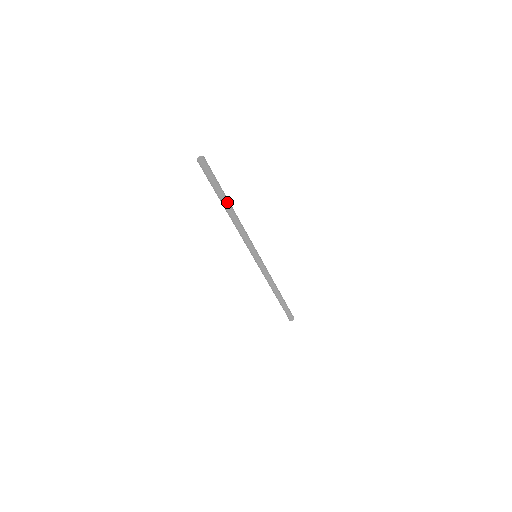
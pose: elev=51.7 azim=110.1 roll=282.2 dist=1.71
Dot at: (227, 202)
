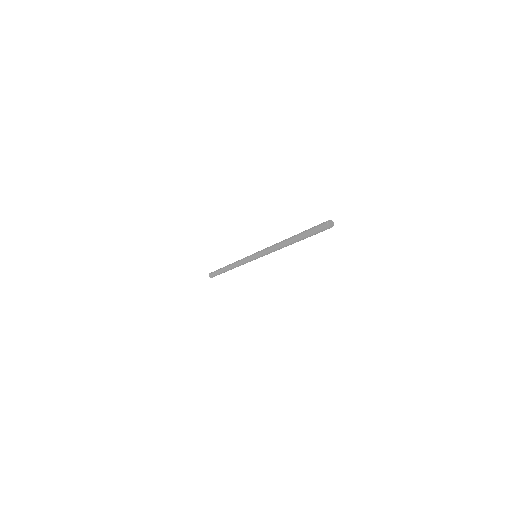
Dot at: occluded
